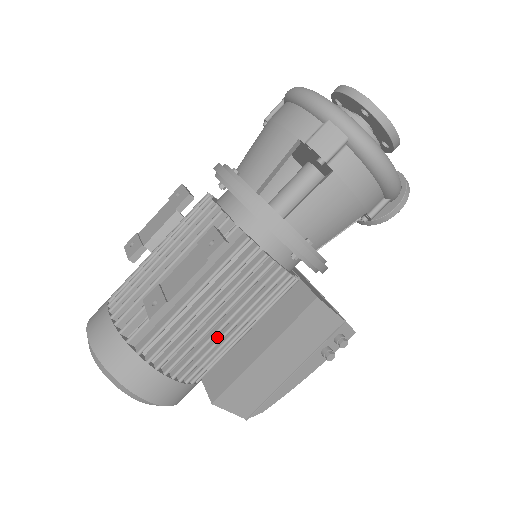
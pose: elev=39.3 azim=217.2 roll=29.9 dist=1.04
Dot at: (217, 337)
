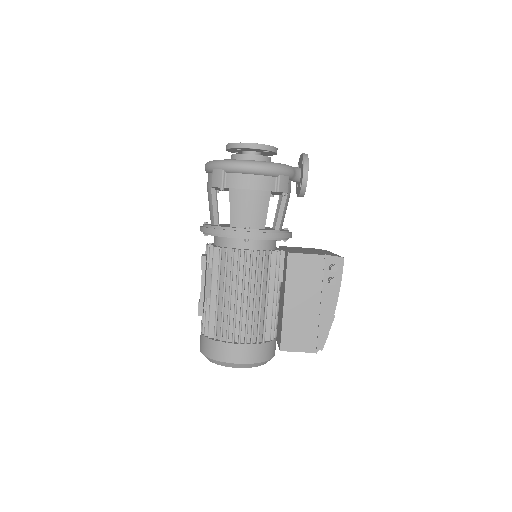
Dot at: (246, 308)
